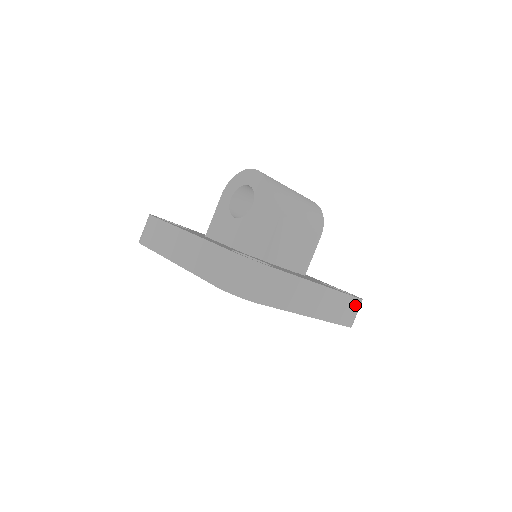
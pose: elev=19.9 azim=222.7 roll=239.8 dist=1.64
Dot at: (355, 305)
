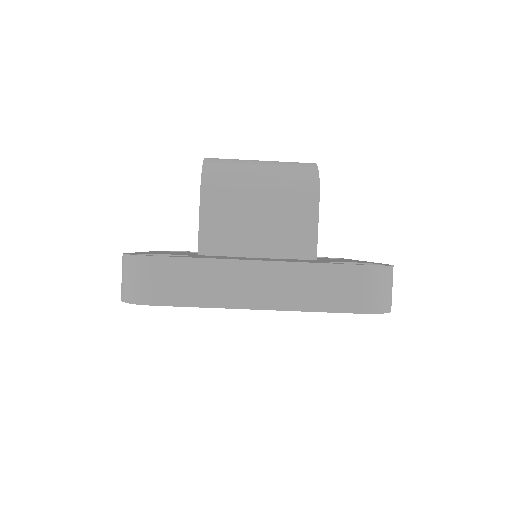
Dot at: (361, 277)
